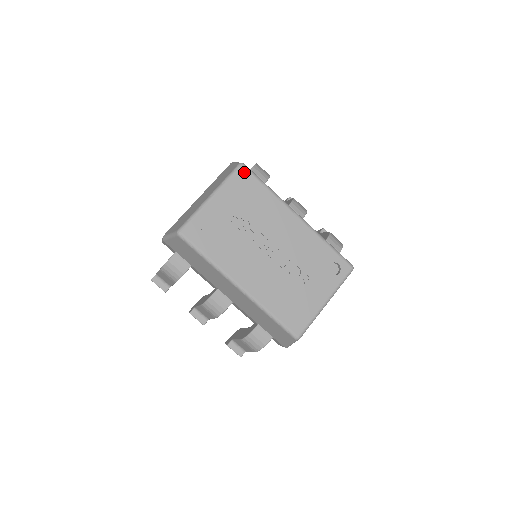
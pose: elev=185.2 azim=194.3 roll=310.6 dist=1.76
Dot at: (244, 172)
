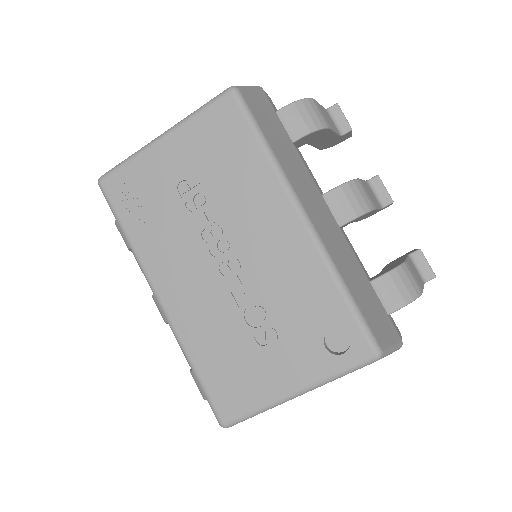
Dot at: (230, 105)
